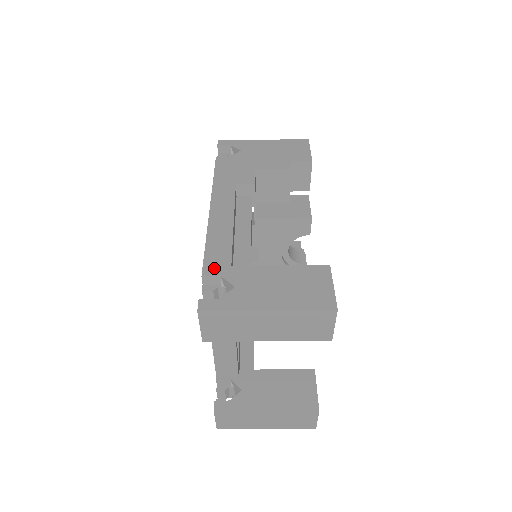
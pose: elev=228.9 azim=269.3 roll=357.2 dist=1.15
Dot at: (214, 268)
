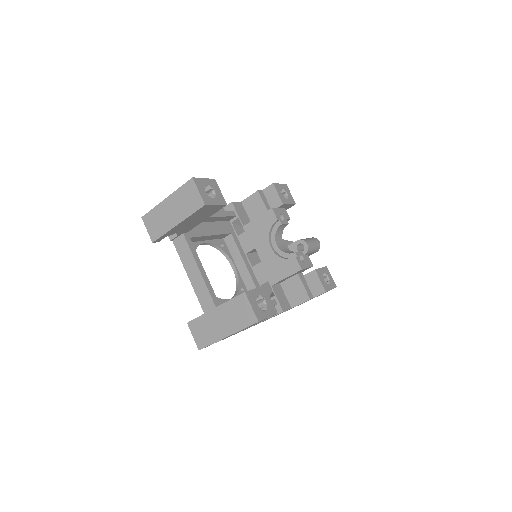
Dot at: occluded
